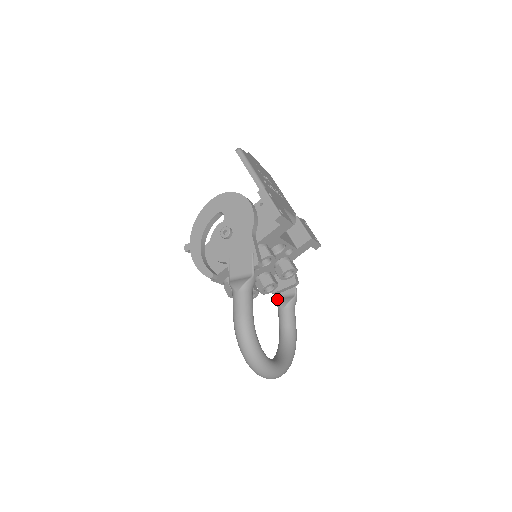
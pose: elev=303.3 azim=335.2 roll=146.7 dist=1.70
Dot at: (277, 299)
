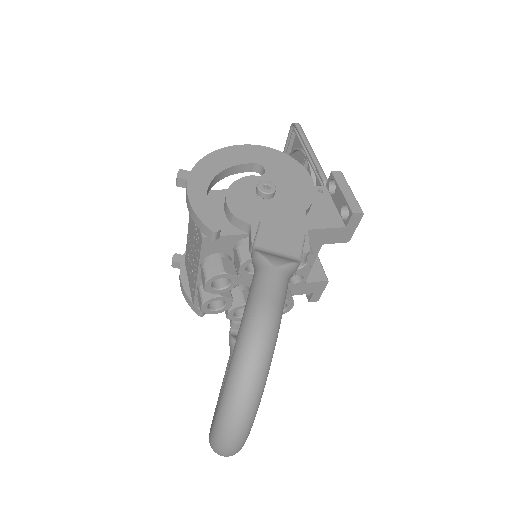
Dot at: (236, 336)
